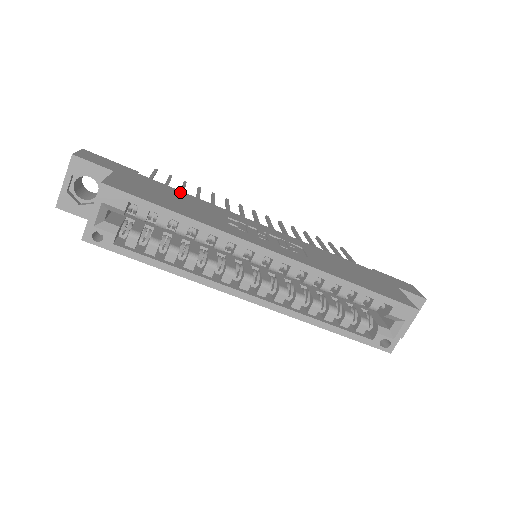
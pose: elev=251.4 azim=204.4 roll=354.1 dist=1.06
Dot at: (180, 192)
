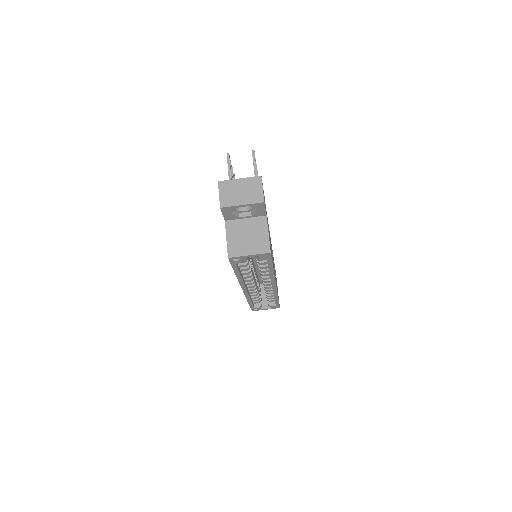
Dot at: occluded
